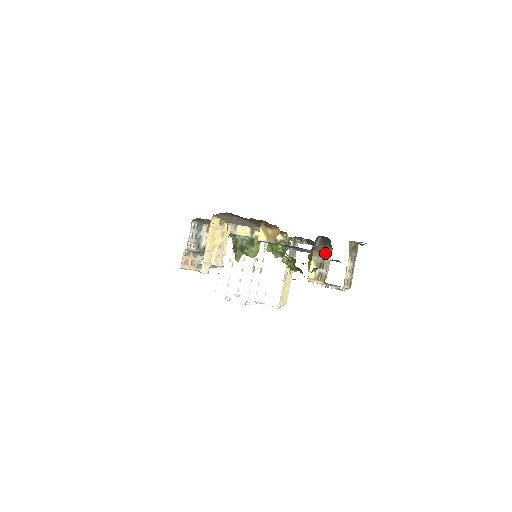
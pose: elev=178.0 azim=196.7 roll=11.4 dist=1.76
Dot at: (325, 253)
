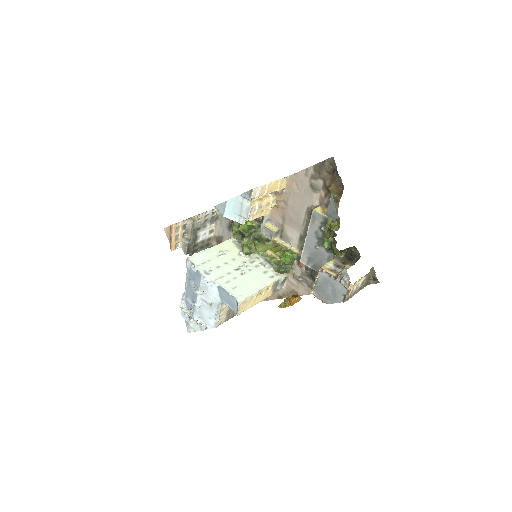
Dot at: (346, 263)
